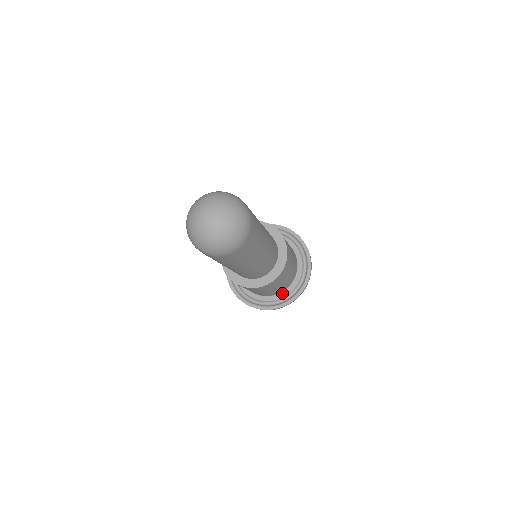
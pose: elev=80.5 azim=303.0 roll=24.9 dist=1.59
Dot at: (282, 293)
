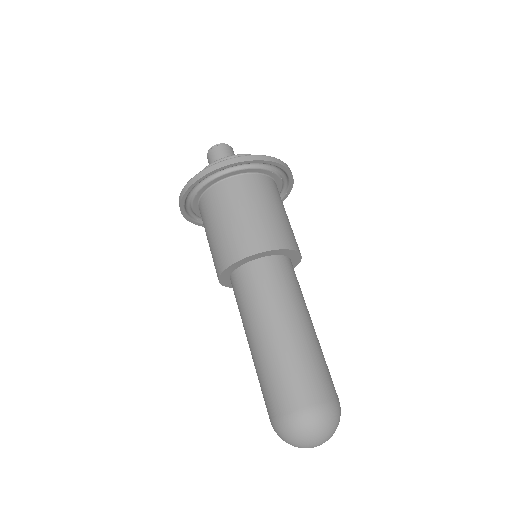
Dot at: occluded
